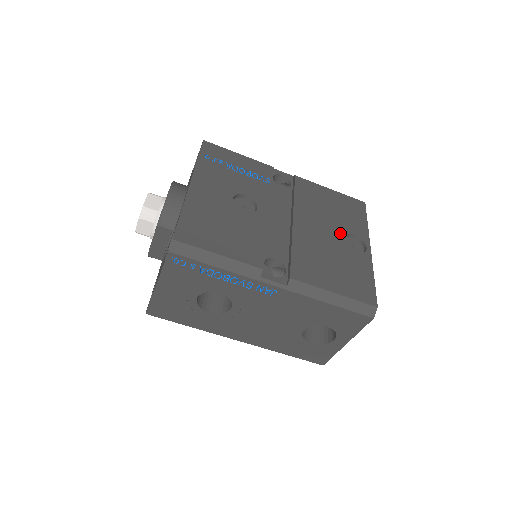
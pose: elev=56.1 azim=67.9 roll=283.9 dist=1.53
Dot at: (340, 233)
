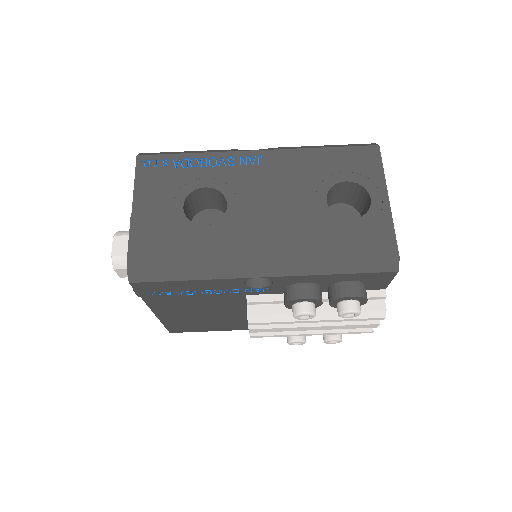
Dot at: occluded
